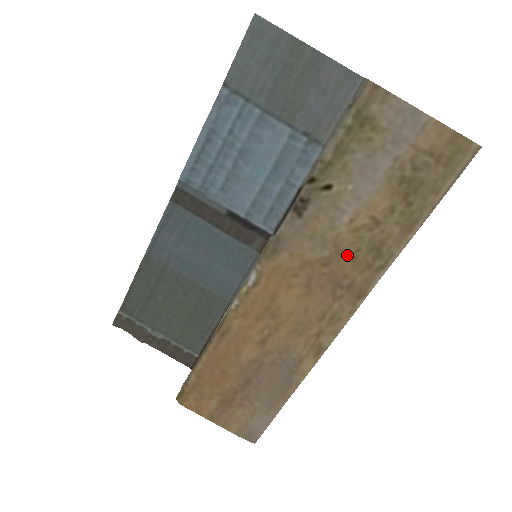
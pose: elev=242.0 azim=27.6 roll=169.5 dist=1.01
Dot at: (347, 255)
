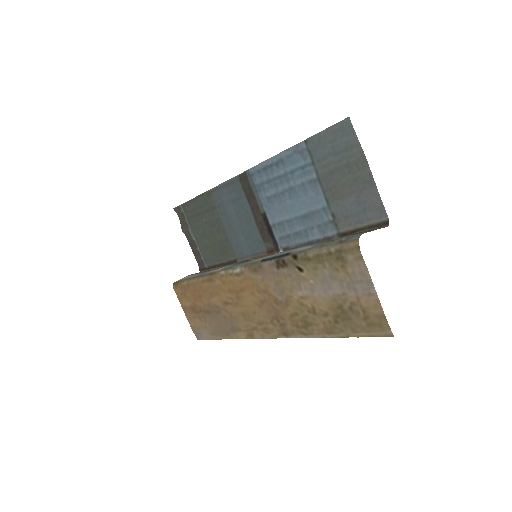
Dot at: (290, 310)
